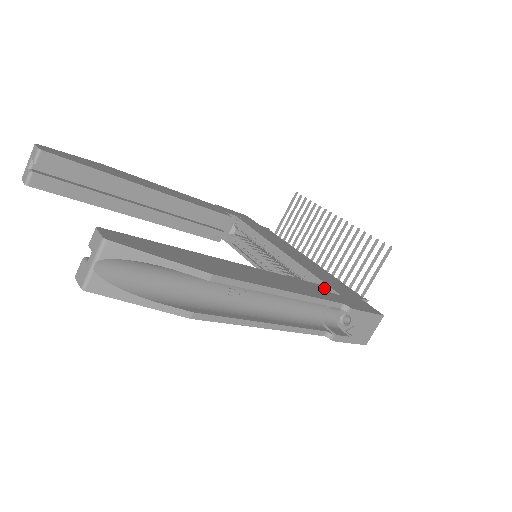
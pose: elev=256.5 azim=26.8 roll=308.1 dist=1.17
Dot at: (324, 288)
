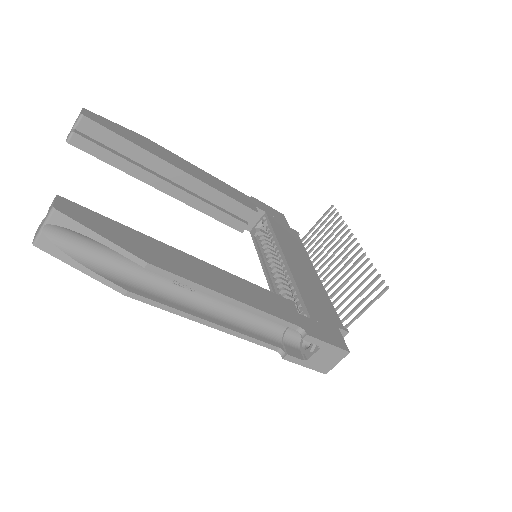
Dot at: (294, 306)
